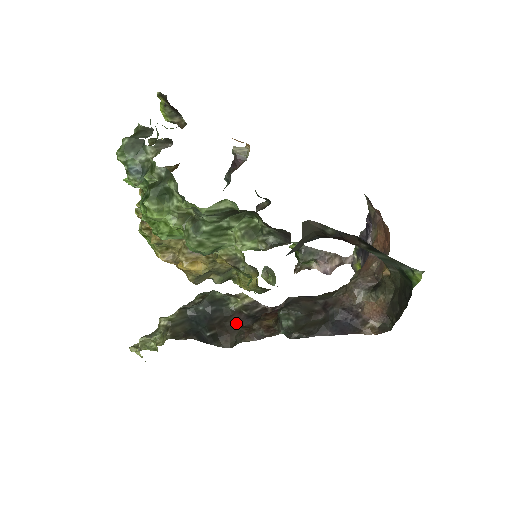
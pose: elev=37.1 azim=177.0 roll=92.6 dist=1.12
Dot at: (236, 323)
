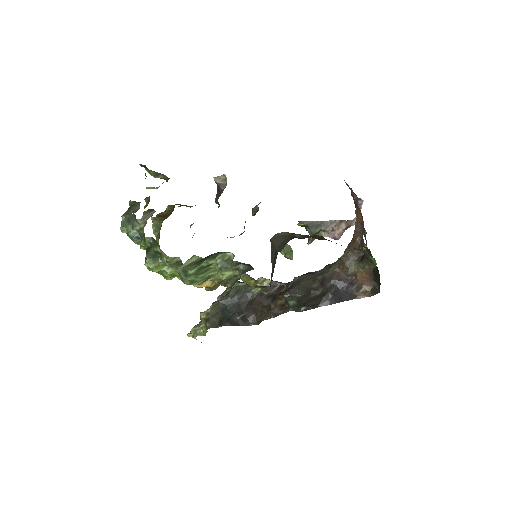
Dot at: (259, 305)
